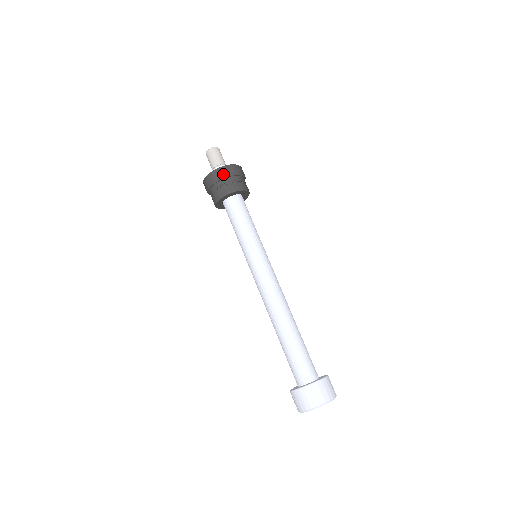
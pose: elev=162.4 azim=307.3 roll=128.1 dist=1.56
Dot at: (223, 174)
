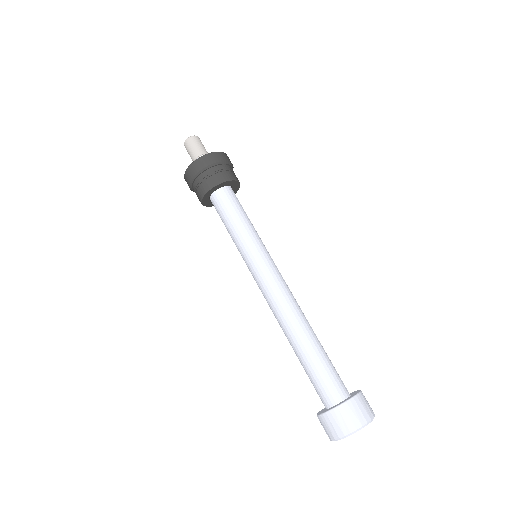
Dot at: (199, 168)
